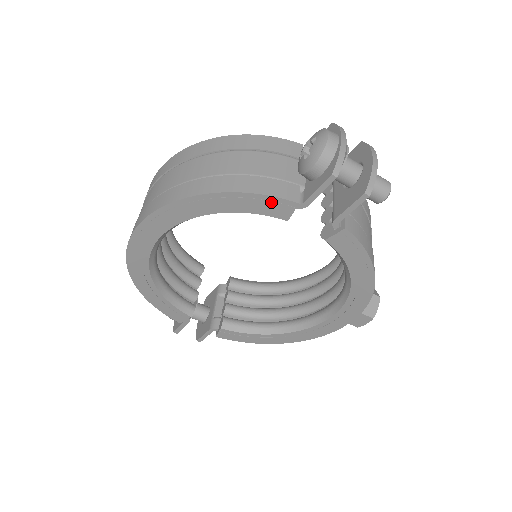
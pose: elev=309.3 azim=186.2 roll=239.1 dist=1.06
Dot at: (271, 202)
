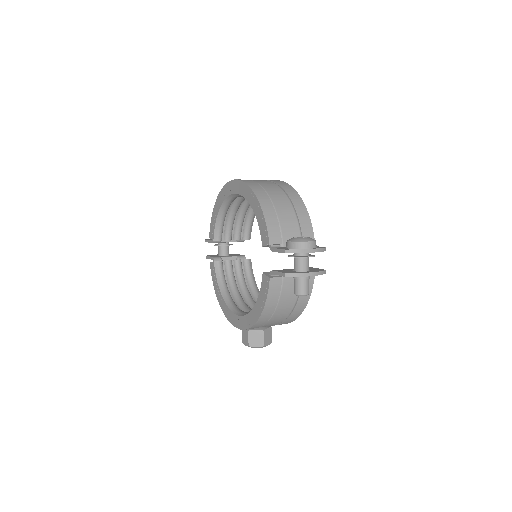
Dot at: (265, 231)
